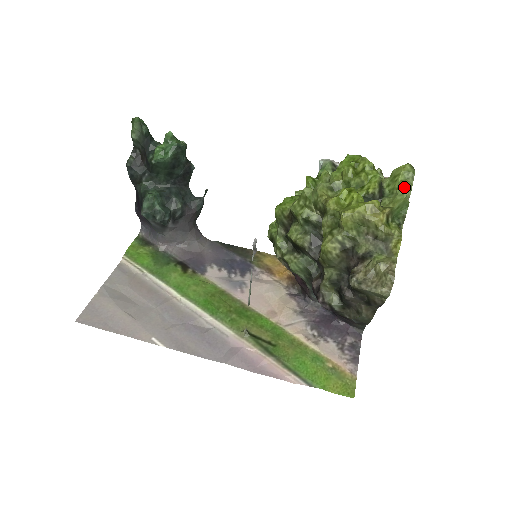
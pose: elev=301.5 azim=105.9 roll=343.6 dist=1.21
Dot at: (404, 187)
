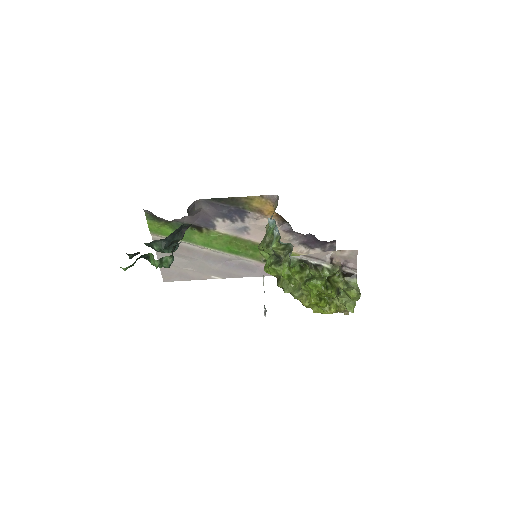
Dot at: occluded
